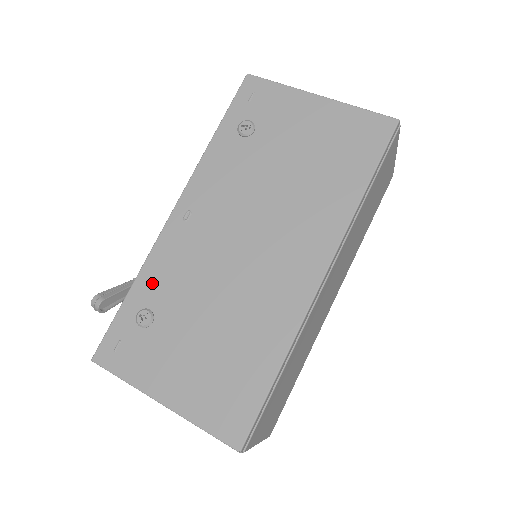
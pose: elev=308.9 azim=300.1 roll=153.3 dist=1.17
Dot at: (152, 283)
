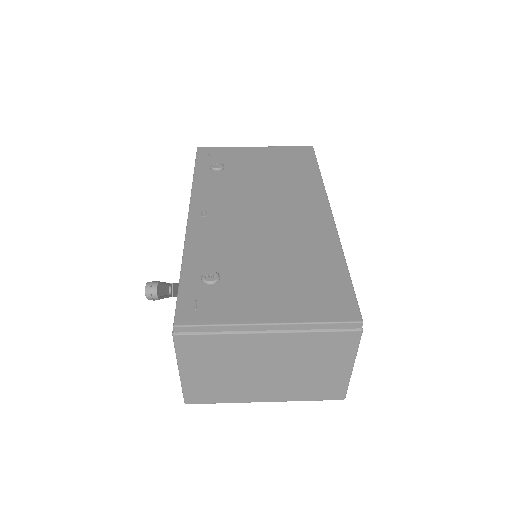
Dot at: (201, 256)
